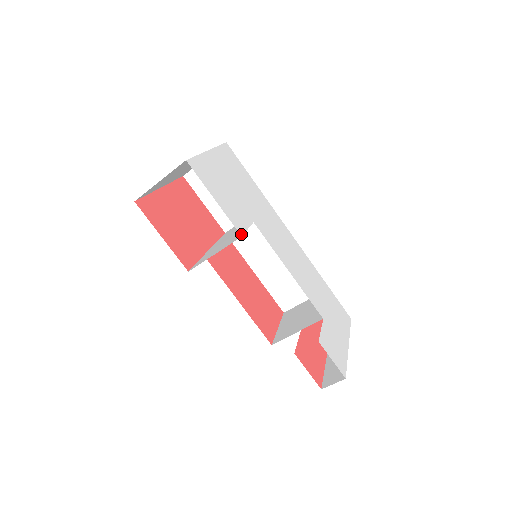
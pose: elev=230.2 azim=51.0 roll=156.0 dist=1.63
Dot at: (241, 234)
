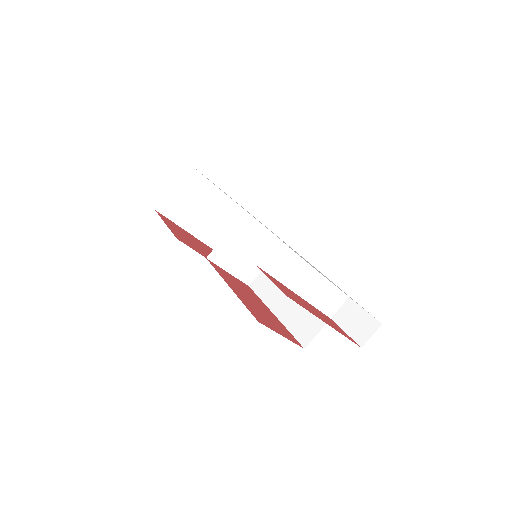
Dot at: occluded
